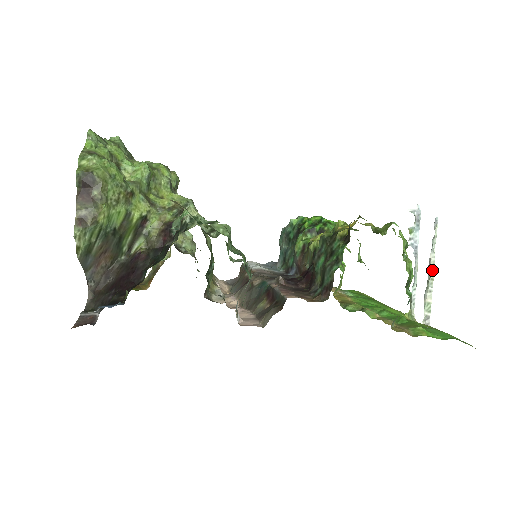
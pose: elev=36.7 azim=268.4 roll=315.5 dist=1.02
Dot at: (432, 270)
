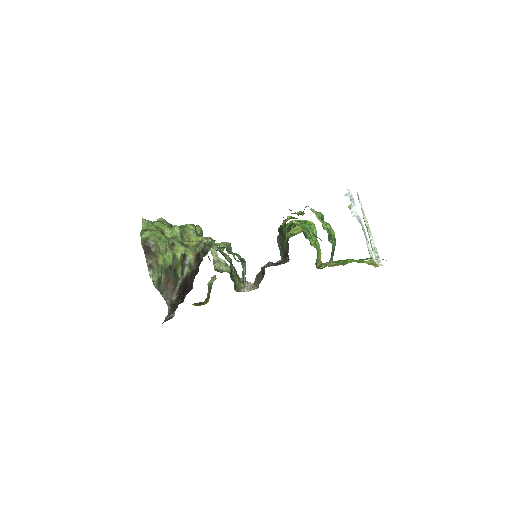
Dot at: (367, 226)
